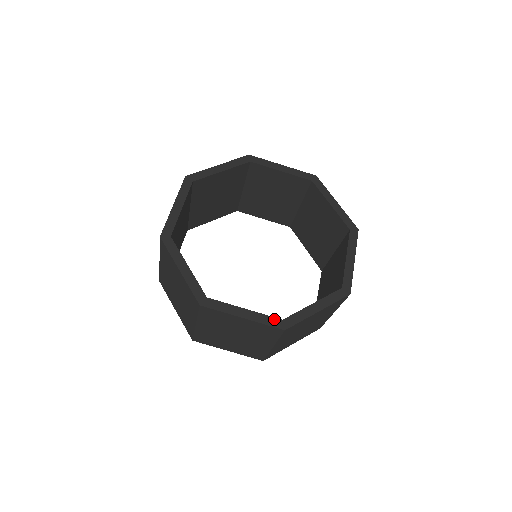
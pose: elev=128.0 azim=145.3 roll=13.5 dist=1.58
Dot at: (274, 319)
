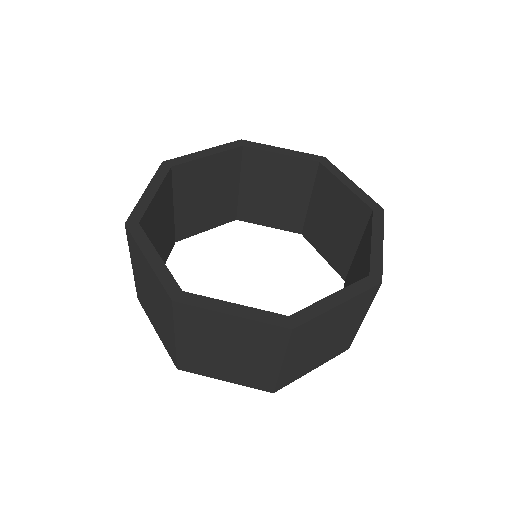
Dot at: (175, 284)
